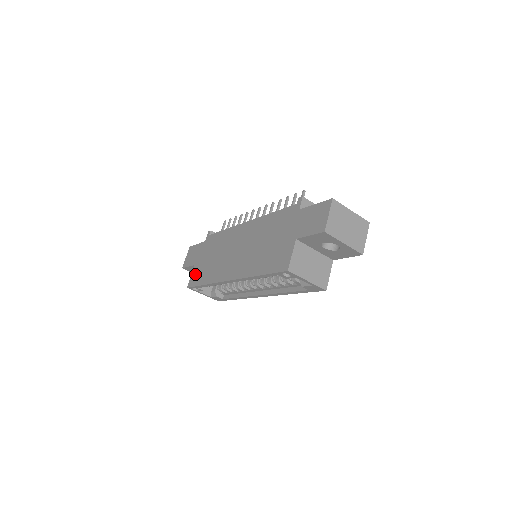
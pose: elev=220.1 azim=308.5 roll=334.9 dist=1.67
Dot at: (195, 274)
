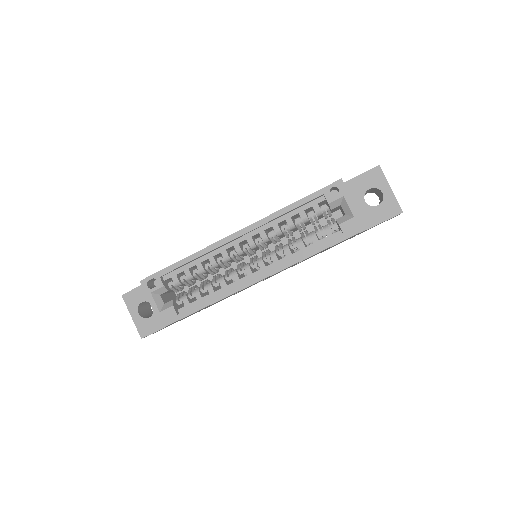
Dot at: occluded
